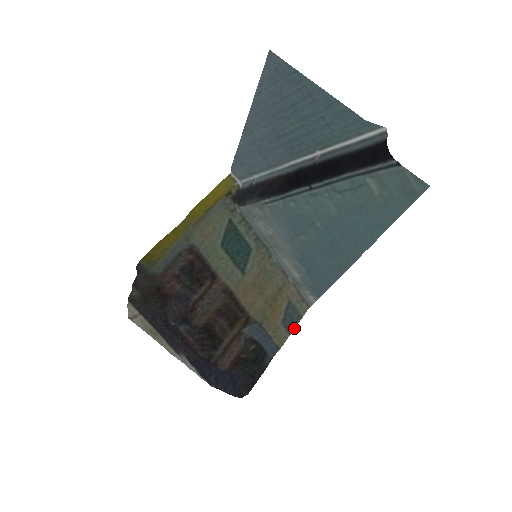
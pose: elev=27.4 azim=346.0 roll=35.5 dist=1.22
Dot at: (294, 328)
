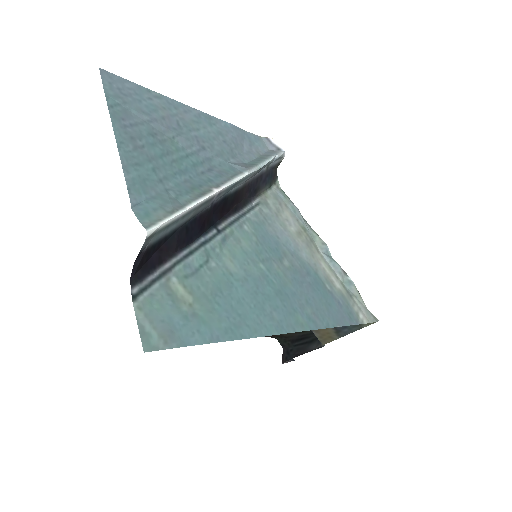
Dot at: (347, 333)
